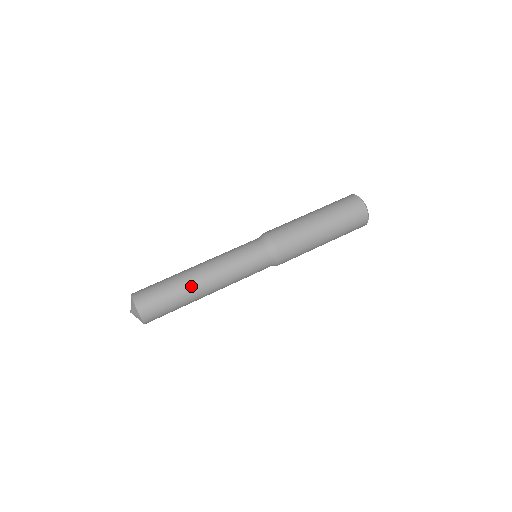
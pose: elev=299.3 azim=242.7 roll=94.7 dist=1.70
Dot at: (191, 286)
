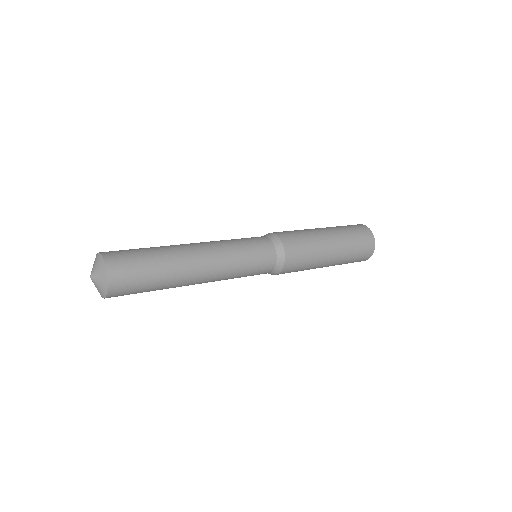
Dot at: (172, 245)
